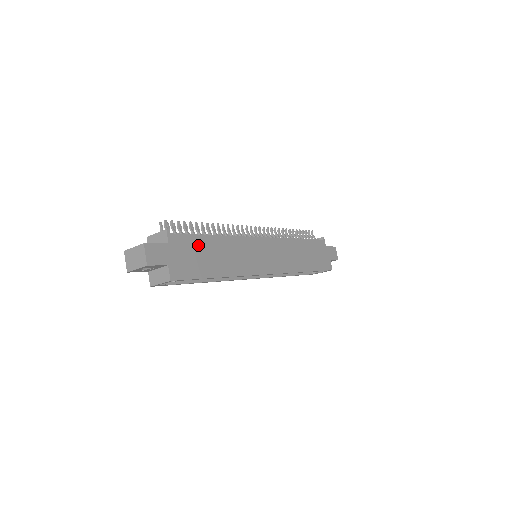
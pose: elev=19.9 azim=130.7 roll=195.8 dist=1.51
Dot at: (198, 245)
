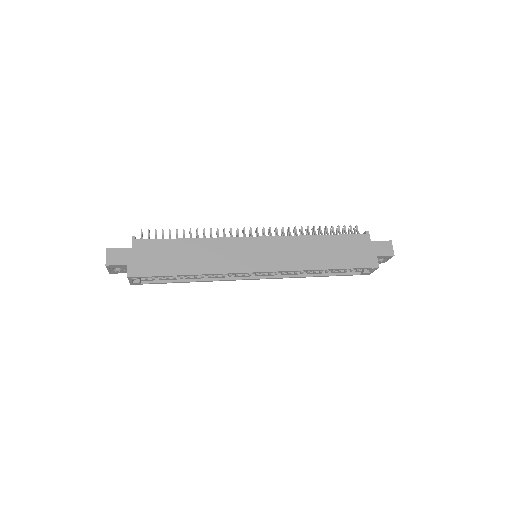
Dot at: (165, 248)
